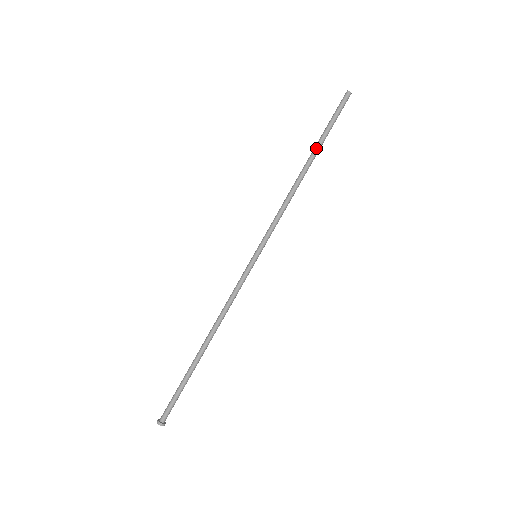
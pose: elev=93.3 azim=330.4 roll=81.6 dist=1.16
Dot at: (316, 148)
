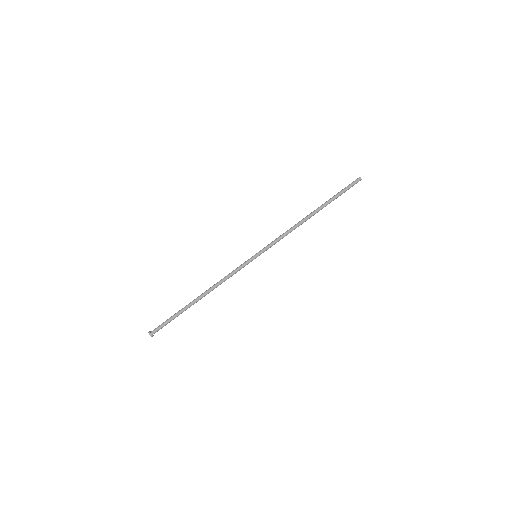
Dot at: (324, 205)
